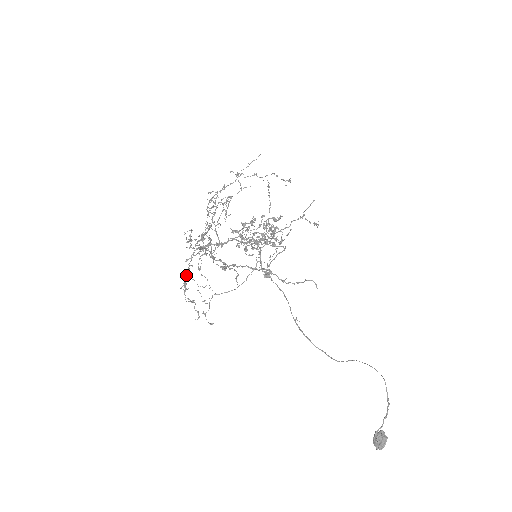
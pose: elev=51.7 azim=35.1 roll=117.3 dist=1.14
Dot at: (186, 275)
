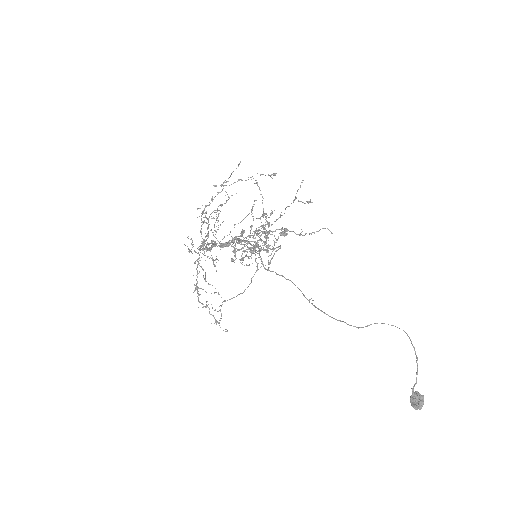
Dot at: (196, 279)
